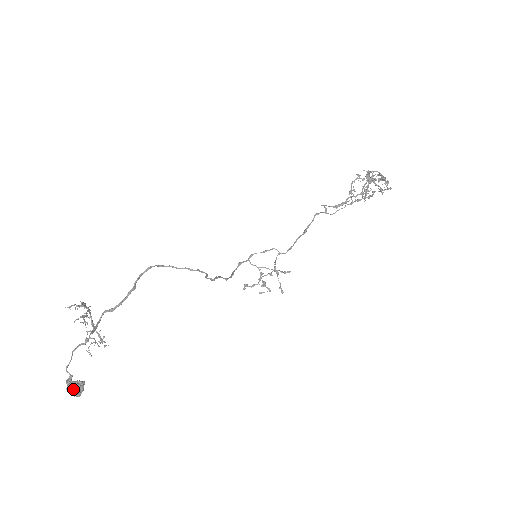
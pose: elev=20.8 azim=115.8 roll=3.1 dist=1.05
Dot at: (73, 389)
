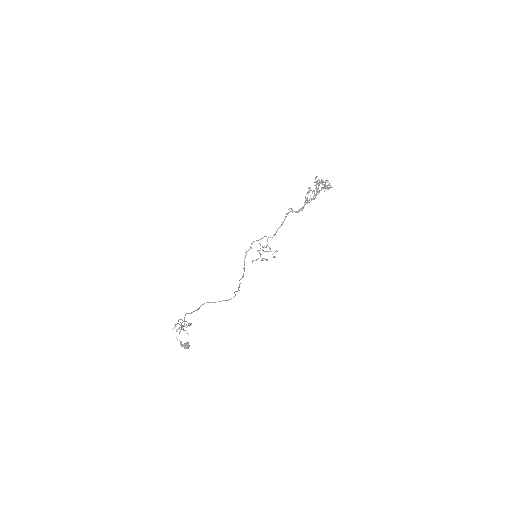
Dot at: (185, 348)
